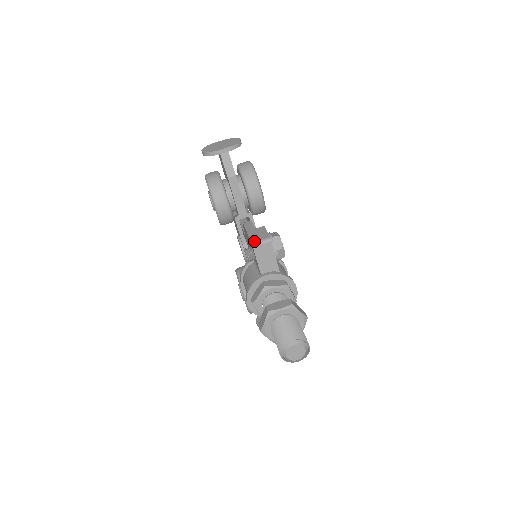
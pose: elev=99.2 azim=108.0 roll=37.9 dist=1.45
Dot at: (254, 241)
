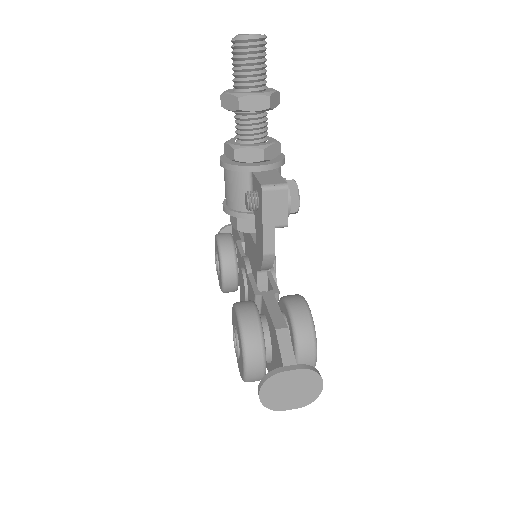
Dot at: occluded
